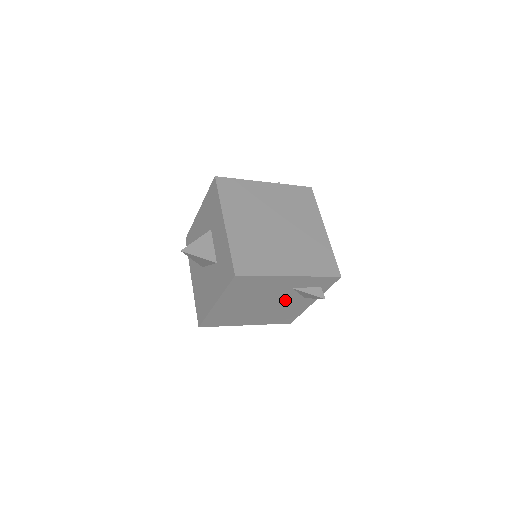
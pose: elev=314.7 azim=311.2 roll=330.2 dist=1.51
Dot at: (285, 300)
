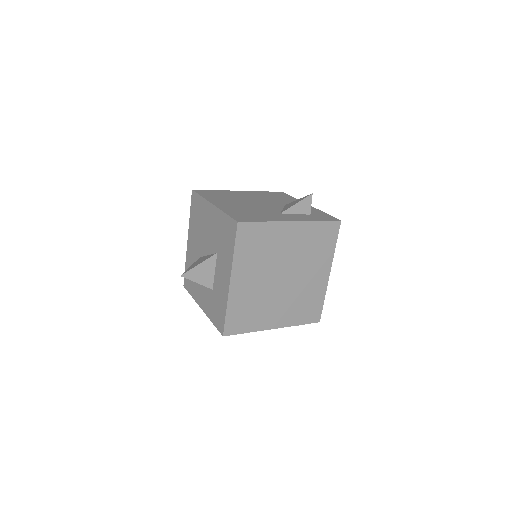
Dot at: occluded
